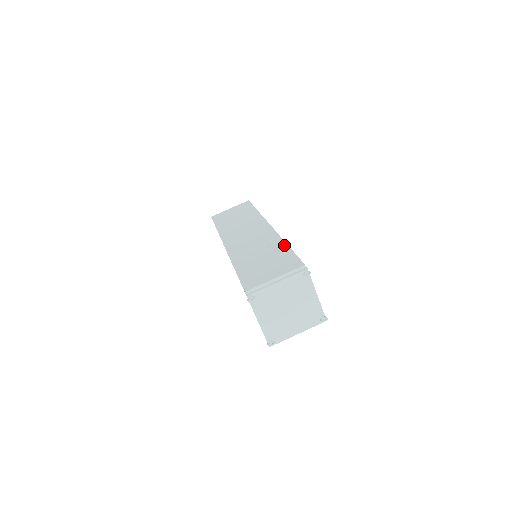
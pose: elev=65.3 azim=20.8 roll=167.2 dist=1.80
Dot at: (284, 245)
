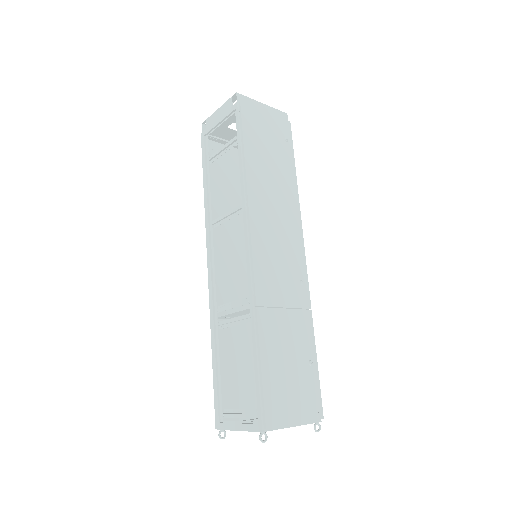
Dot at: (313, 342)
